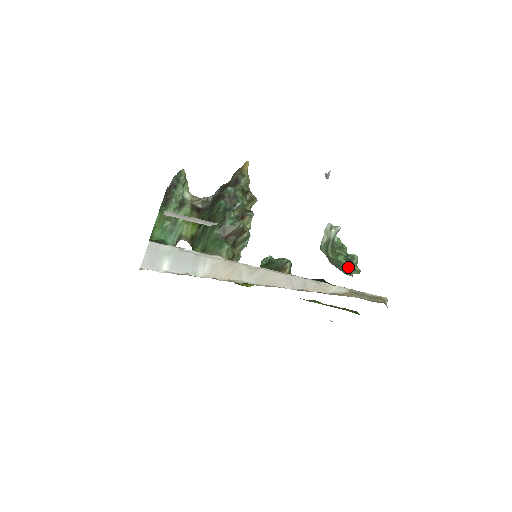
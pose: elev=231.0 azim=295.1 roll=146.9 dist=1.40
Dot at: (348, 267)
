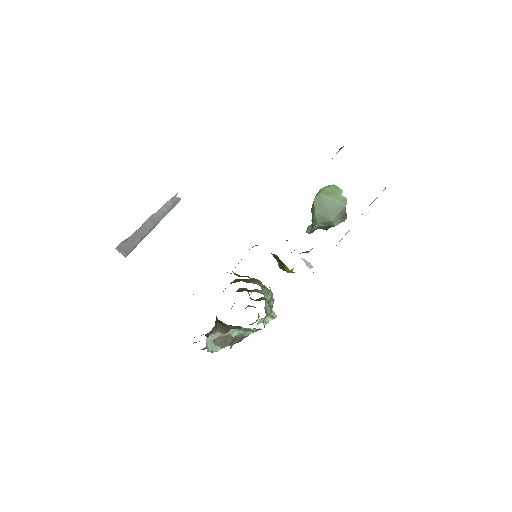
Dot at: (323, 193)
